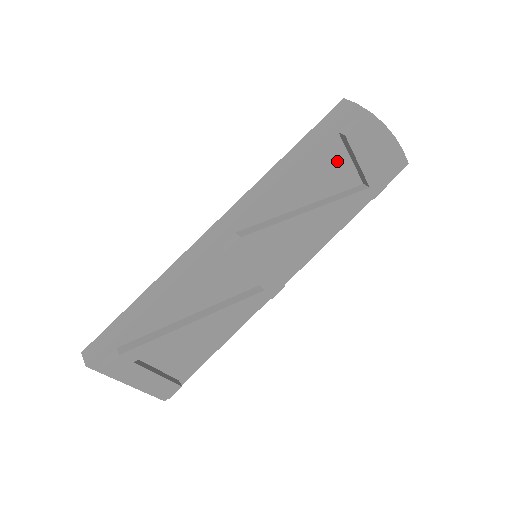
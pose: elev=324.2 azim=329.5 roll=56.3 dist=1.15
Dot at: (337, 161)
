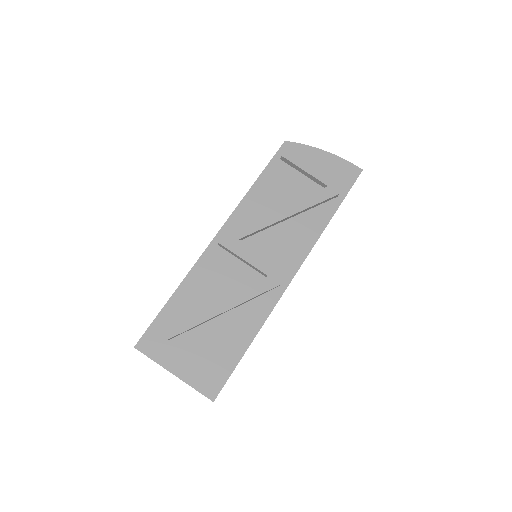
Dot at: (290, 177)
